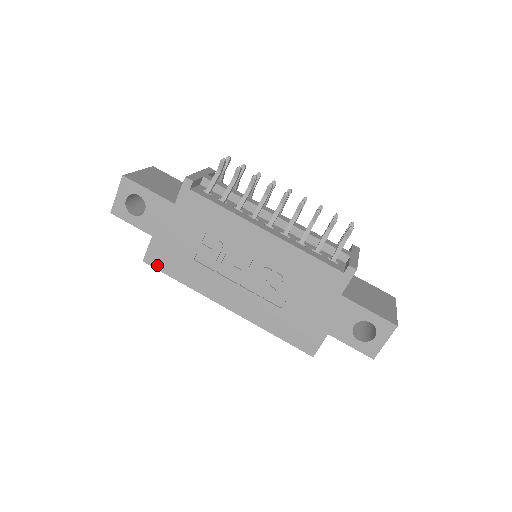
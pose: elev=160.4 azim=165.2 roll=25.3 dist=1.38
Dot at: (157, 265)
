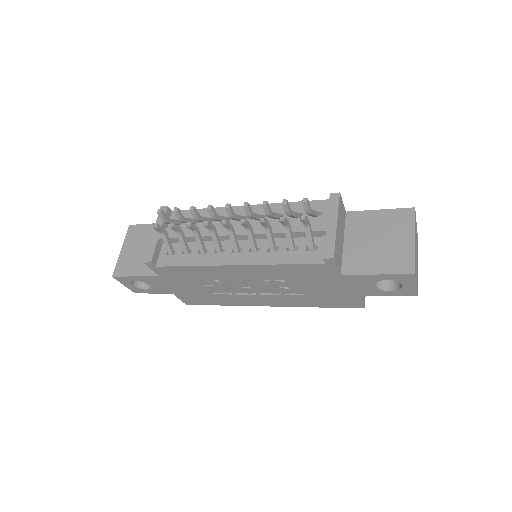
Dot at: (196, 303)
